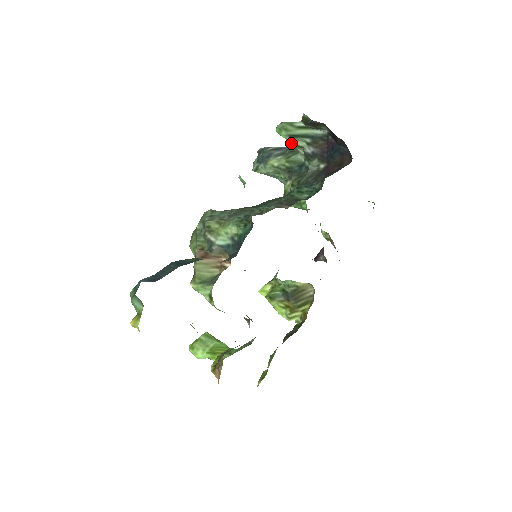
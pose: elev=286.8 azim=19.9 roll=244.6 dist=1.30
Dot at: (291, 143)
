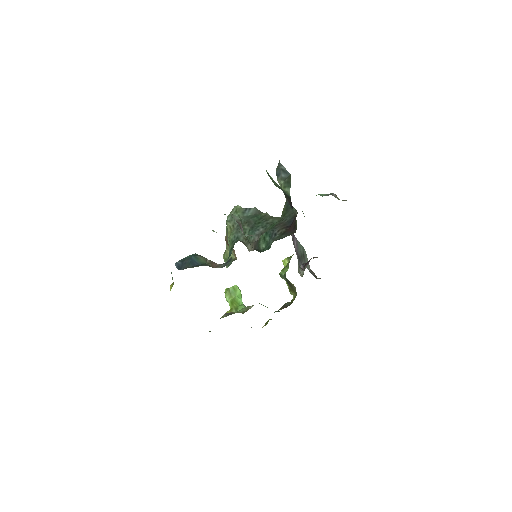
Dot at: occluded
